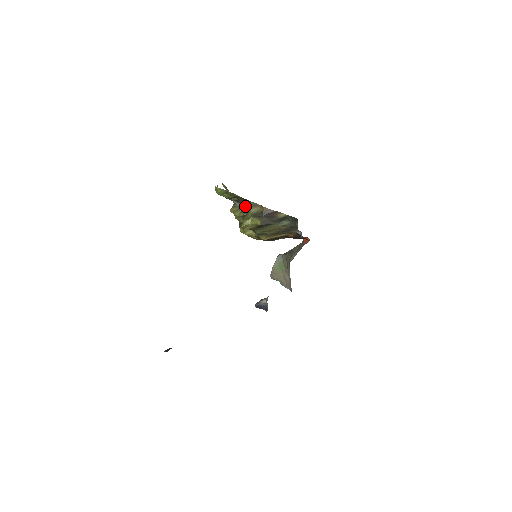
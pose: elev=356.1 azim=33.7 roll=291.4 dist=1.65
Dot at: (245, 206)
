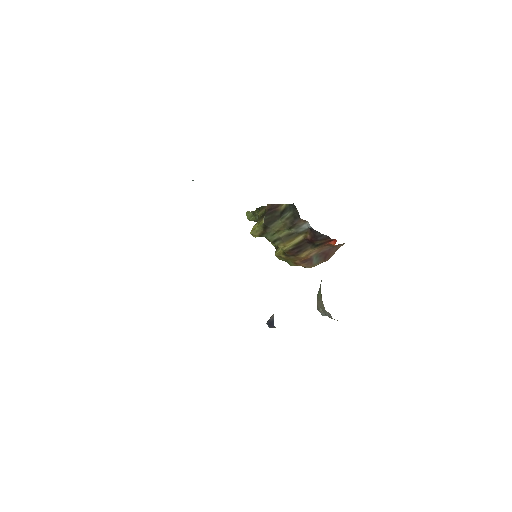
Dot at: occluded
